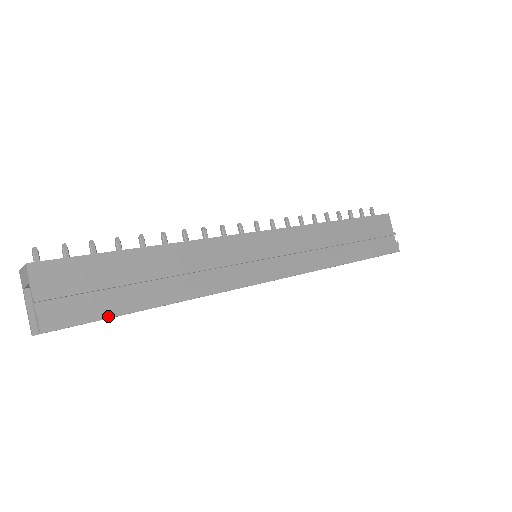
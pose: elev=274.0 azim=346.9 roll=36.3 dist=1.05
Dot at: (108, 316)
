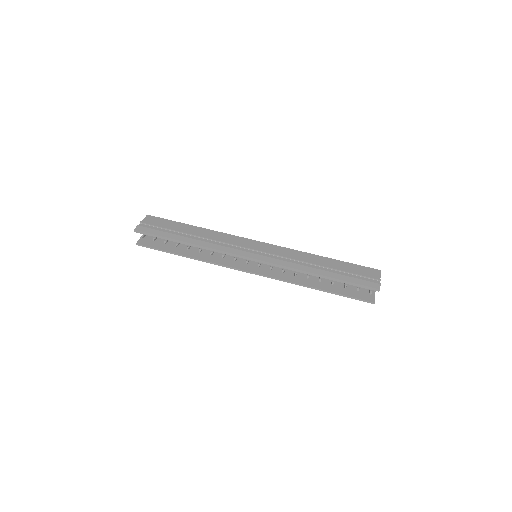
Dot at: (161, 235)
